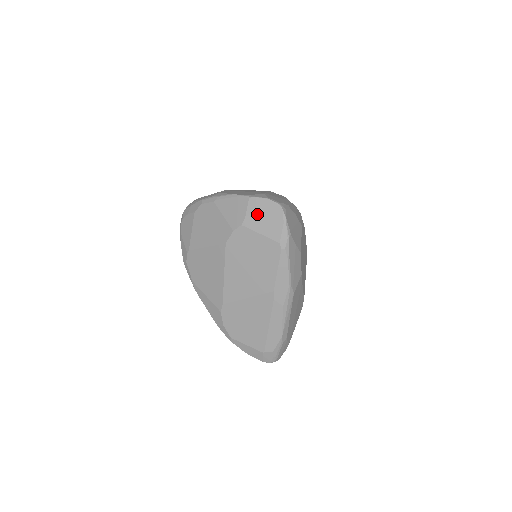
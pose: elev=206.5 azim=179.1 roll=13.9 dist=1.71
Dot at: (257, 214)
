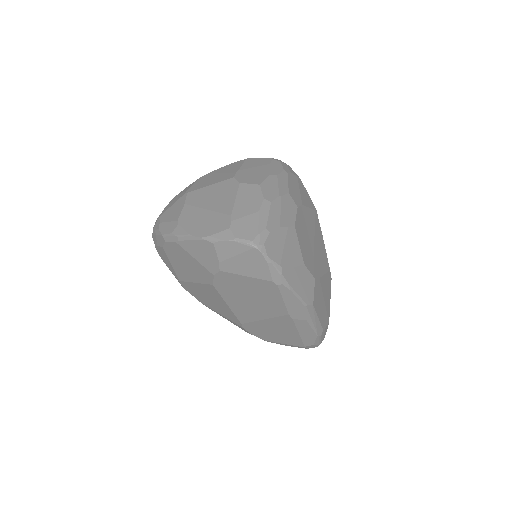
Dot at: (231, 259)
